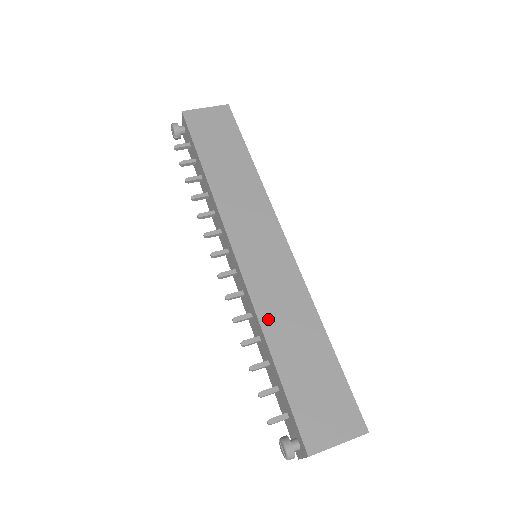
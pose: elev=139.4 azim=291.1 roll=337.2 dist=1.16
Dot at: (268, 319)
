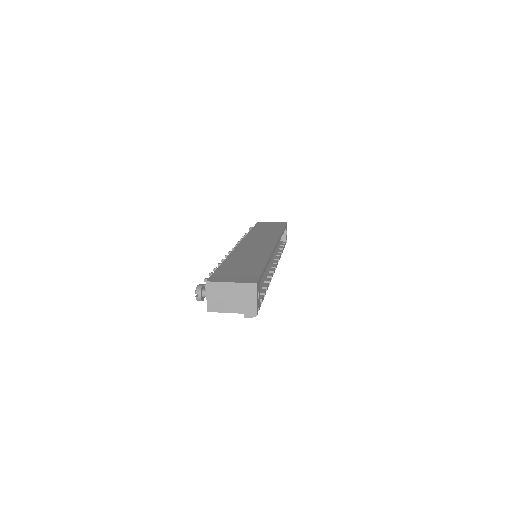
Dot at: (235, 255)
